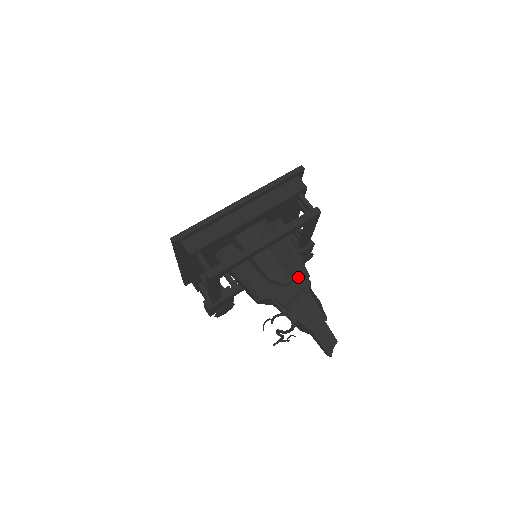
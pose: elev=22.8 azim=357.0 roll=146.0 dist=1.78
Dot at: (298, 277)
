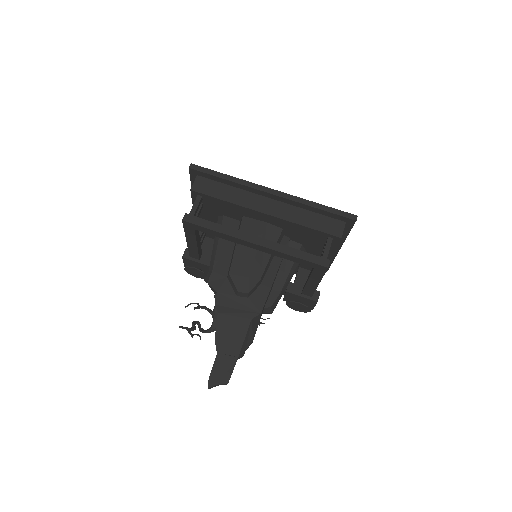
Dot at: (255, 299)
